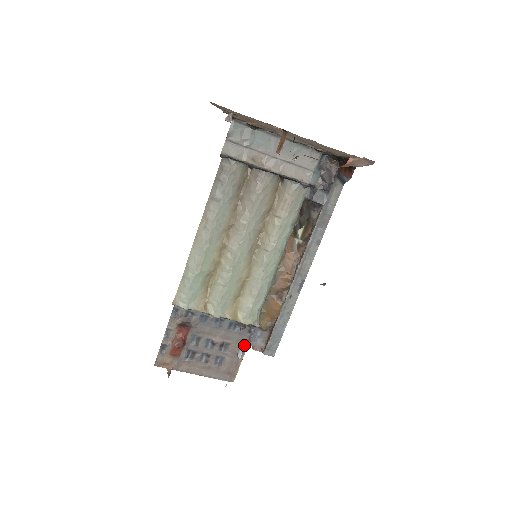
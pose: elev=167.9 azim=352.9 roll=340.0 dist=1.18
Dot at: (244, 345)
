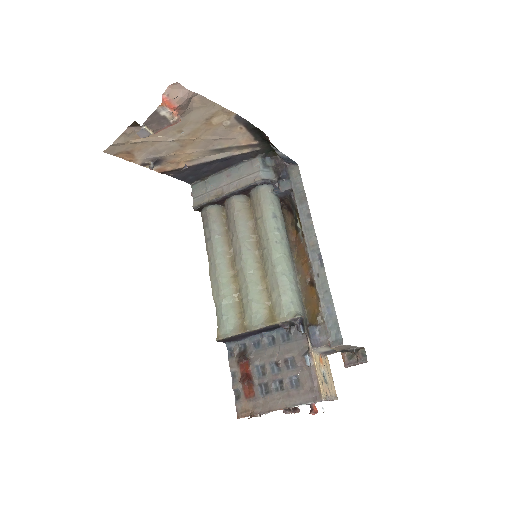
Dot at: (307, 350)
